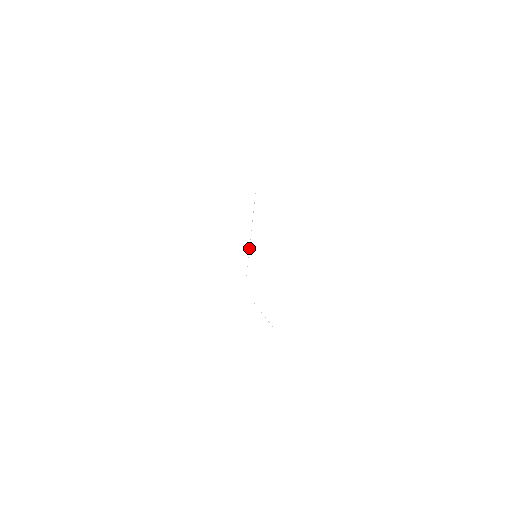
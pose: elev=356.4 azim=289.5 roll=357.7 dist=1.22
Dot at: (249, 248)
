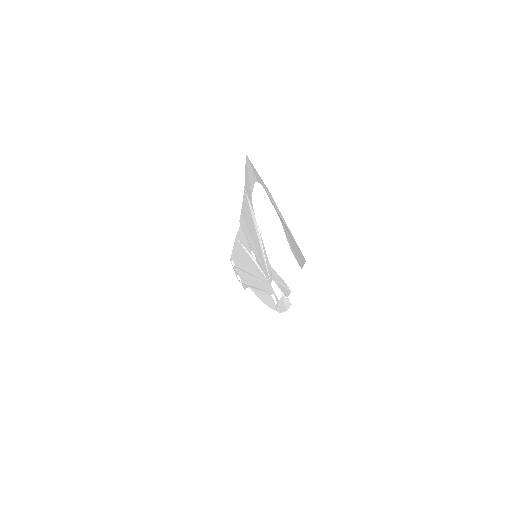
Dot at: (265, 257)
